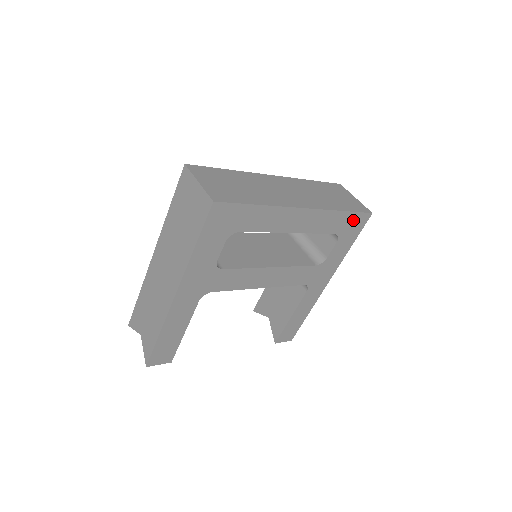
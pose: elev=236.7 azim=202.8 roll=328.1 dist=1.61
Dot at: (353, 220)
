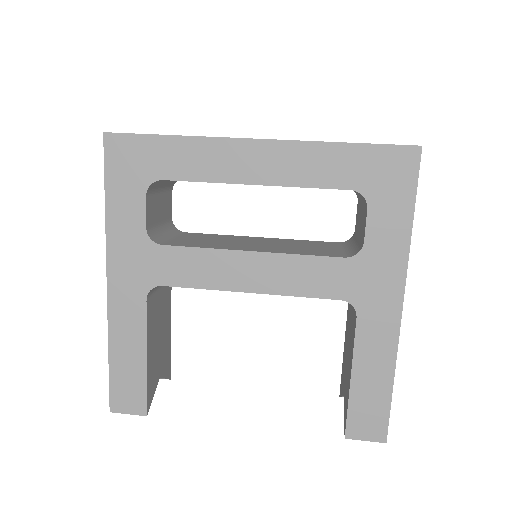
Dot at: (380, 162)
